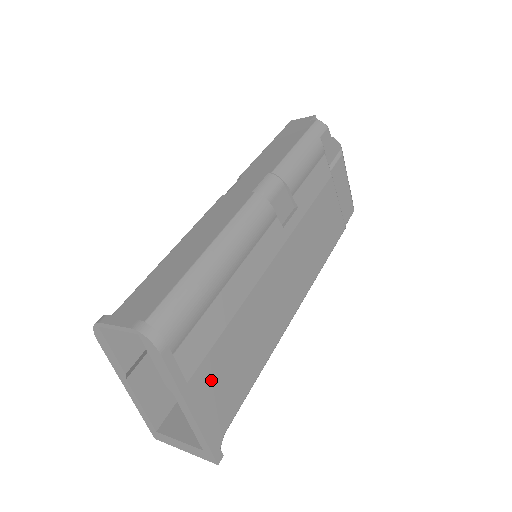
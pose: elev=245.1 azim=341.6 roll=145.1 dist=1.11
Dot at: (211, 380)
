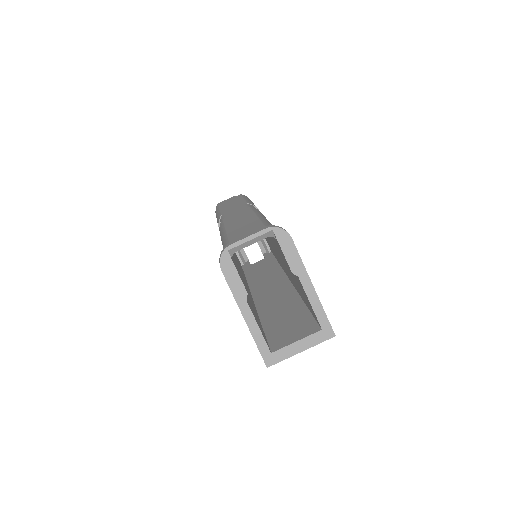
Dot at: occluded
